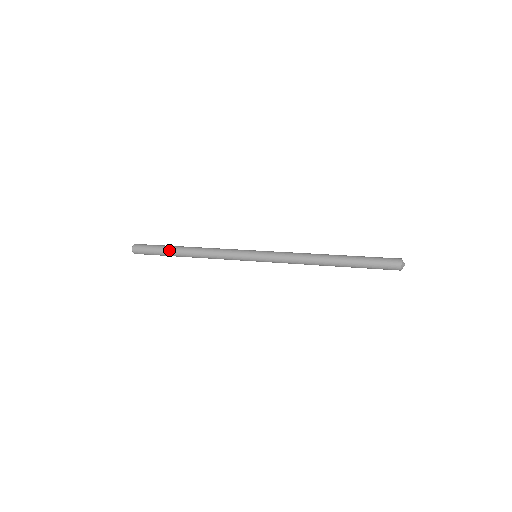
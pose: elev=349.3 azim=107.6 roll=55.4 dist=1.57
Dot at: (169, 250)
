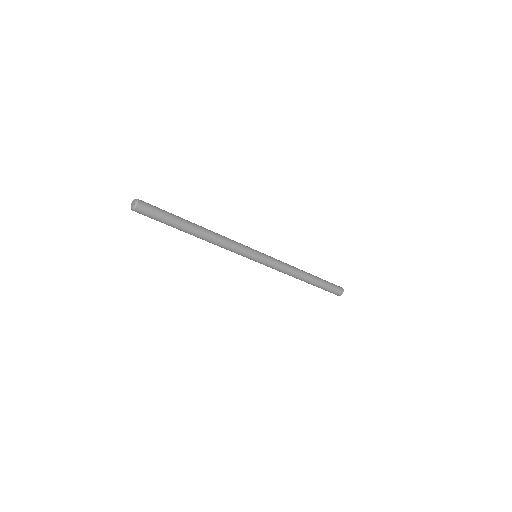
Dot at: (182, 218)
